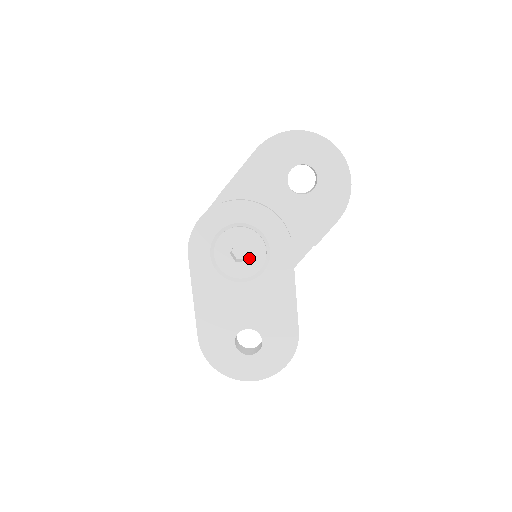
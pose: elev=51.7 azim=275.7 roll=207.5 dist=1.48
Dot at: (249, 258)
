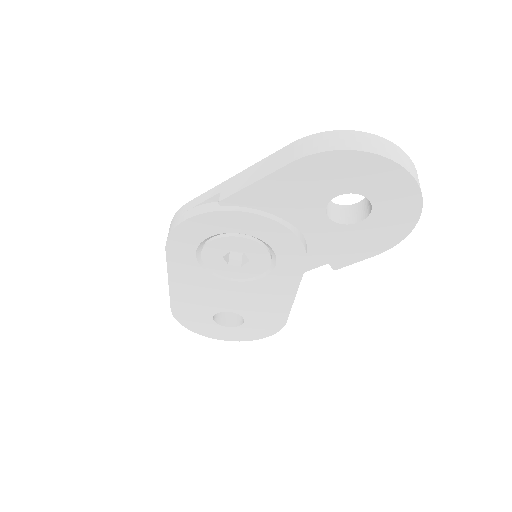
Dot at: (247, 265)
